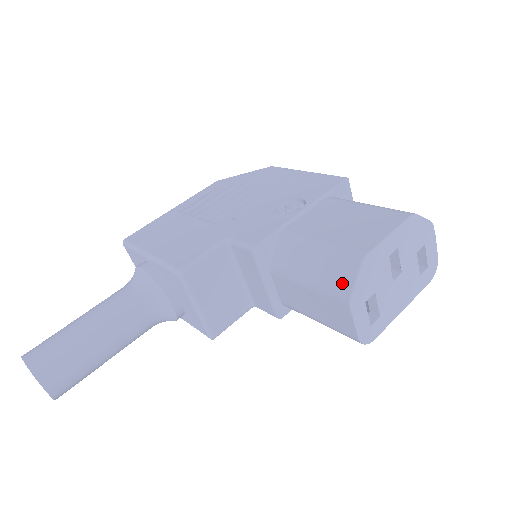
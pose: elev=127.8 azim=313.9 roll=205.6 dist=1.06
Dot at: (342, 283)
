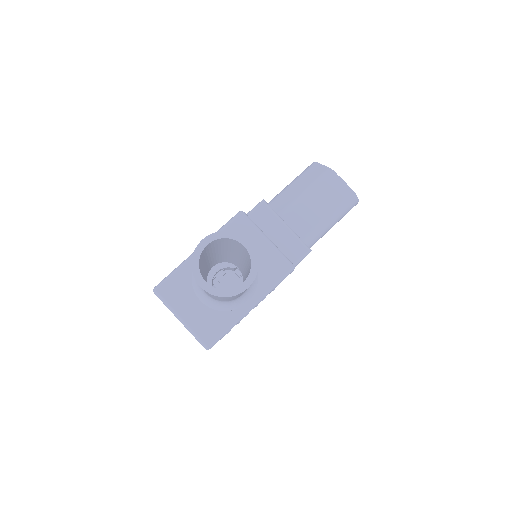
Dot at: (319, 171)
